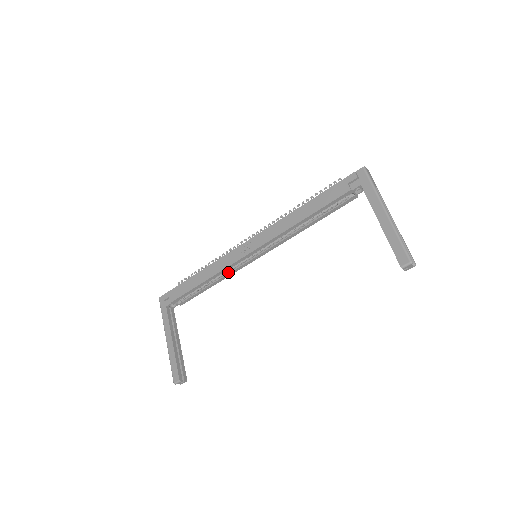
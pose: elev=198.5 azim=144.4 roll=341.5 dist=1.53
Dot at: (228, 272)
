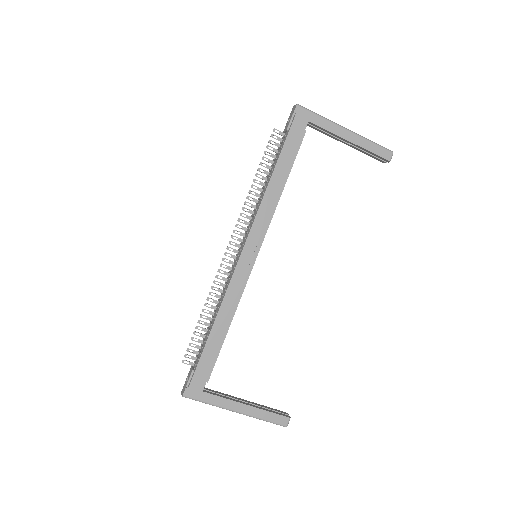
Dot at: occluded
